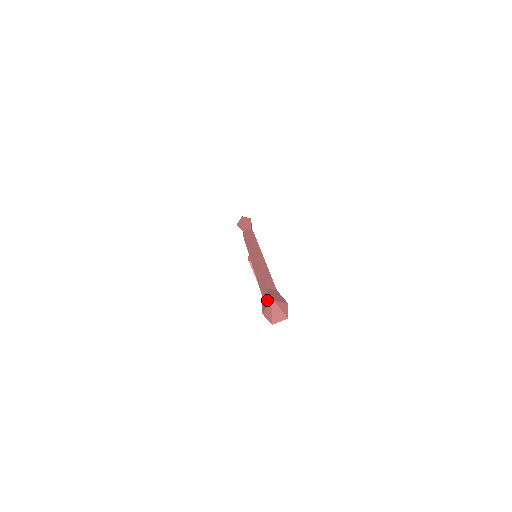
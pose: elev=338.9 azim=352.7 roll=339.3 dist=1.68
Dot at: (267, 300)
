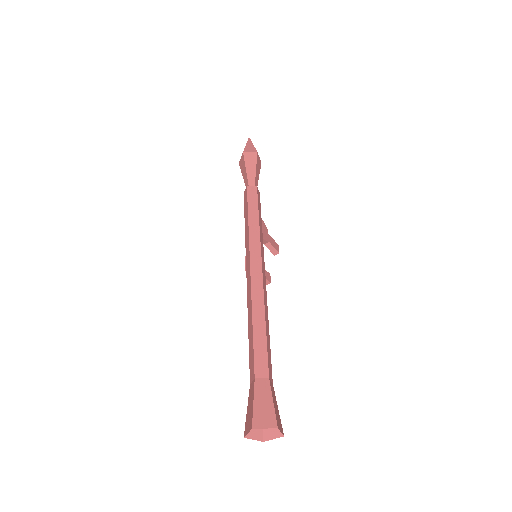
Dot at: (249, 416)
